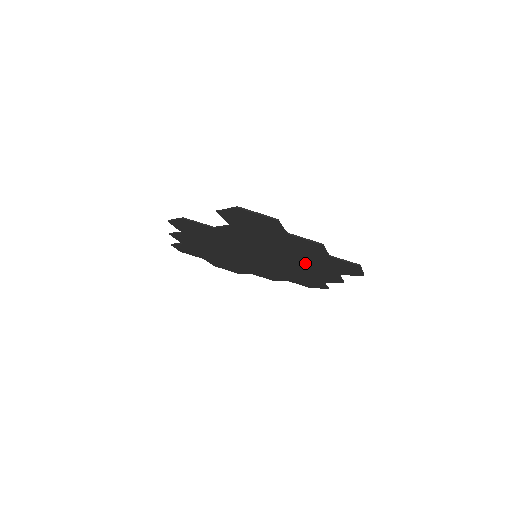
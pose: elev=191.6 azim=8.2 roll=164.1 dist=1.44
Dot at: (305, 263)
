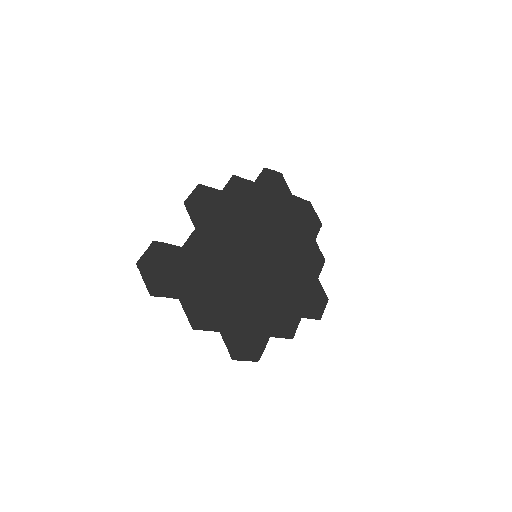
Dot at: (251, 305)
